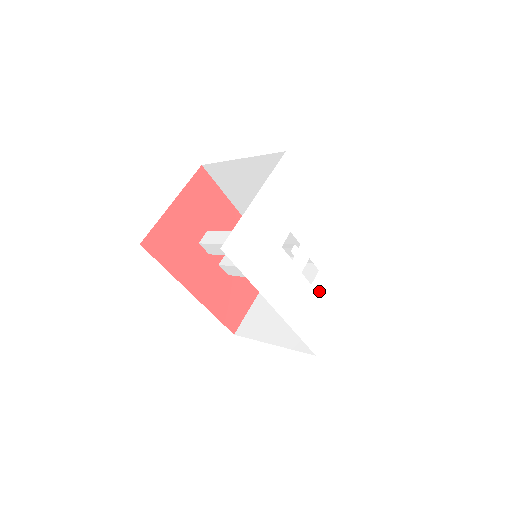
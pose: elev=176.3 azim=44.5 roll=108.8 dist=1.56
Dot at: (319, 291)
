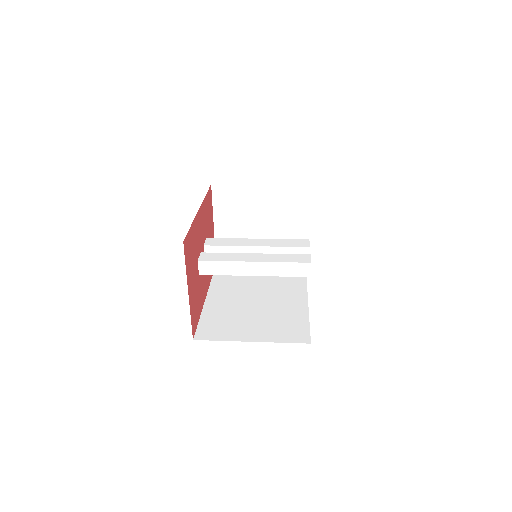
Dot at: occluded
